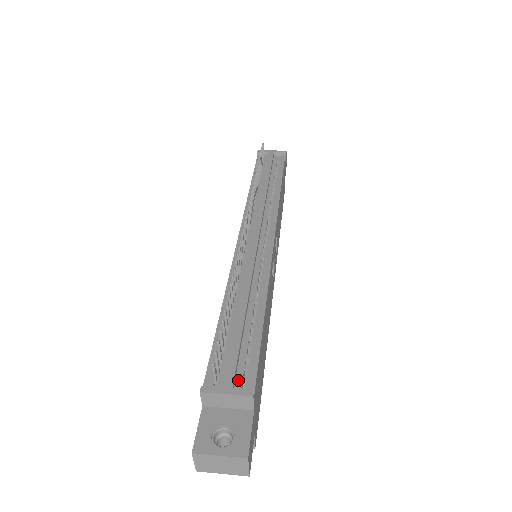
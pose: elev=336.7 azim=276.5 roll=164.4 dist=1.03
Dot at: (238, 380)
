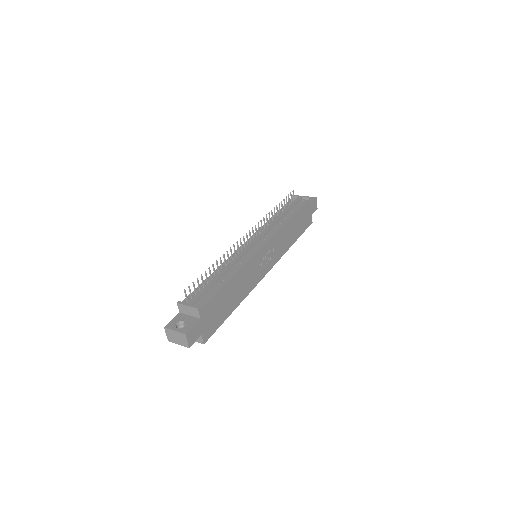
Dot at: (198, 303)
